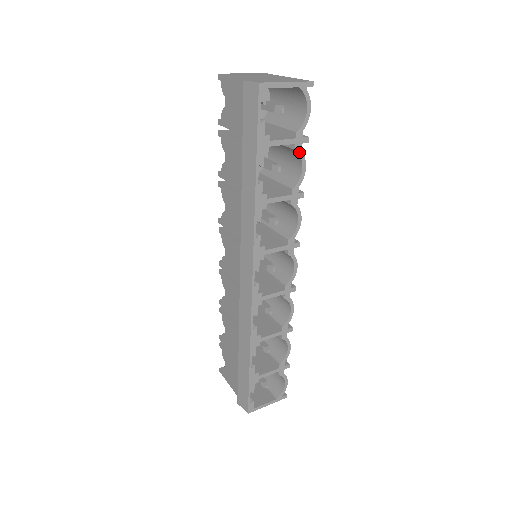
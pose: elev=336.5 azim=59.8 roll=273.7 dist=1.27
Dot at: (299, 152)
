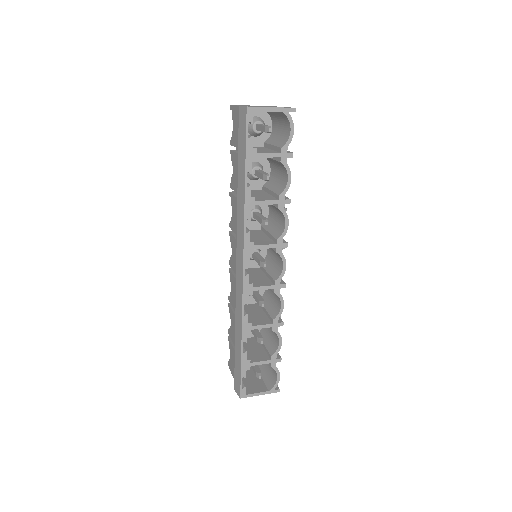
Dot at: (284, 164)
